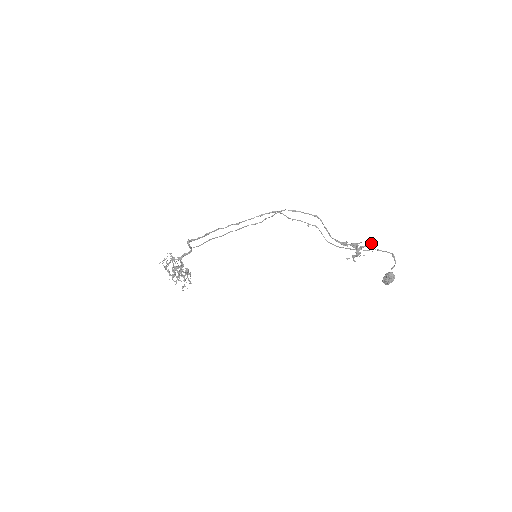
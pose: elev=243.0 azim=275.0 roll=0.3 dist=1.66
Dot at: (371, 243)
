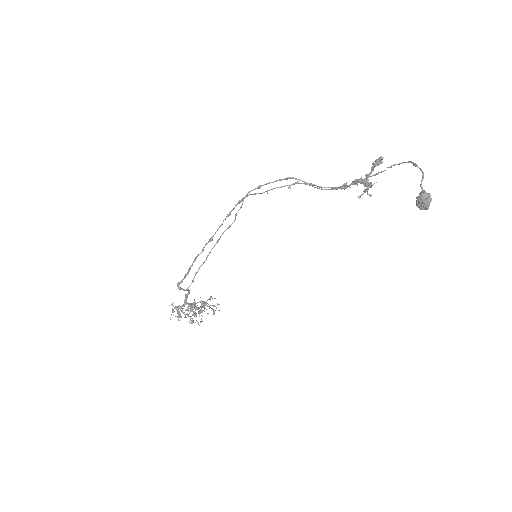
Dot at: (376, 164)
